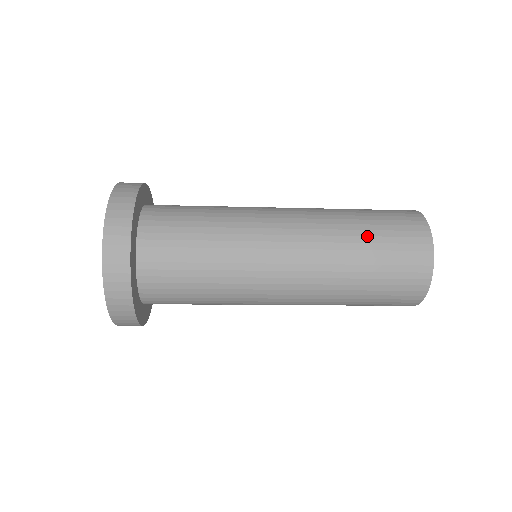
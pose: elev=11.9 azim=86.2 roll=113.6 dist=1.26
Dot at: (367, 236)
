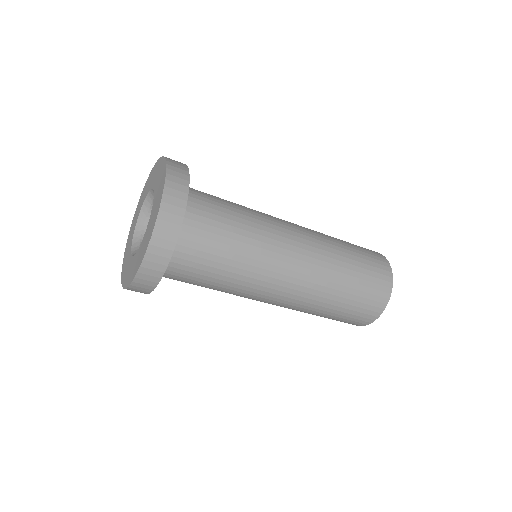
Dot at: (350, 281)
